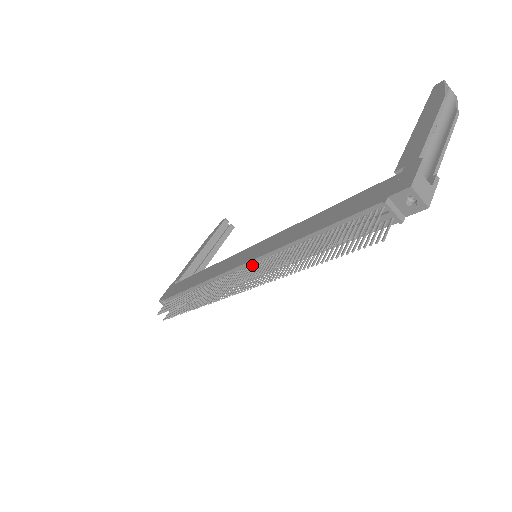
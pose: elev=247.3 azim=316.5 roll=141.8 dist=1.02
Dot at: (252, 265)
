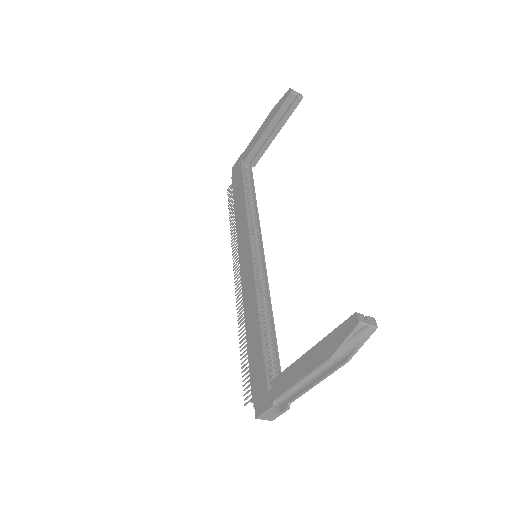
Dot at: (242, 280)
